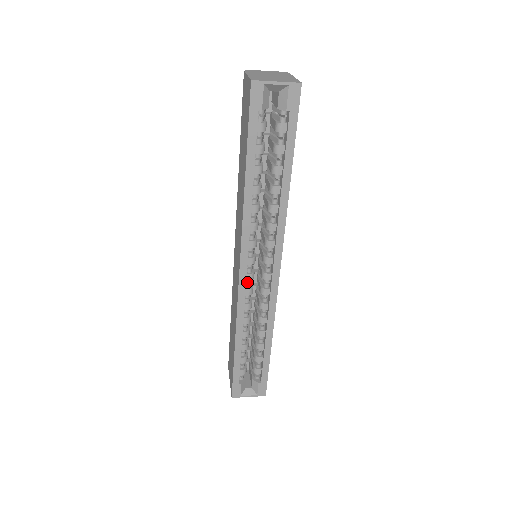
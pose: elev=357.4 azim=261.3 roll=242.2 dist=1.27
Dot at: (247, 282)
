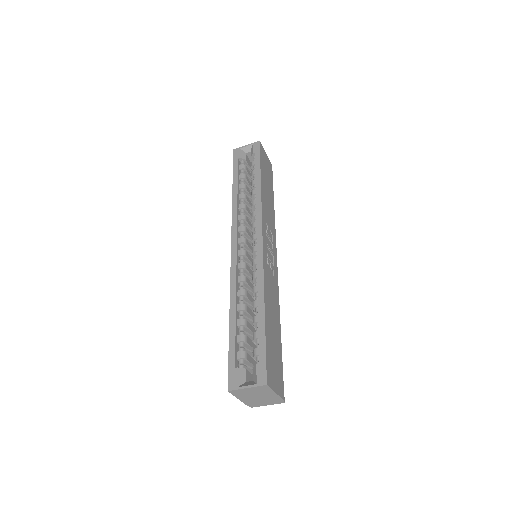
Dot at: (240, 259)
